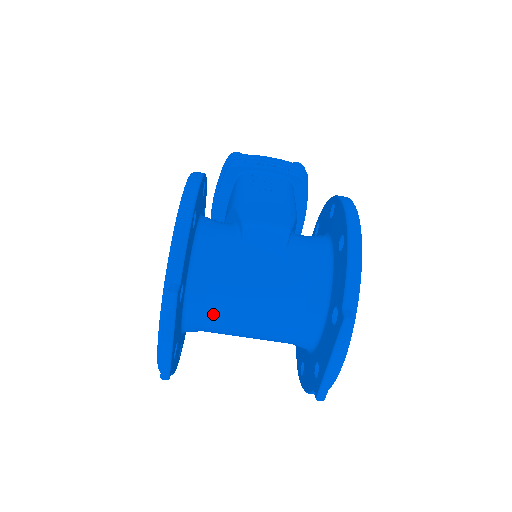
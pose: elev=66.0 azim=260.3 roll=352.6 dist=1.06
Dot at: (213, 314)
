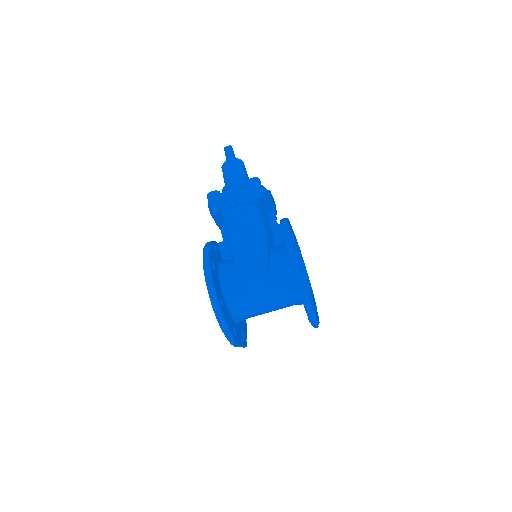
Dot at: occluded
